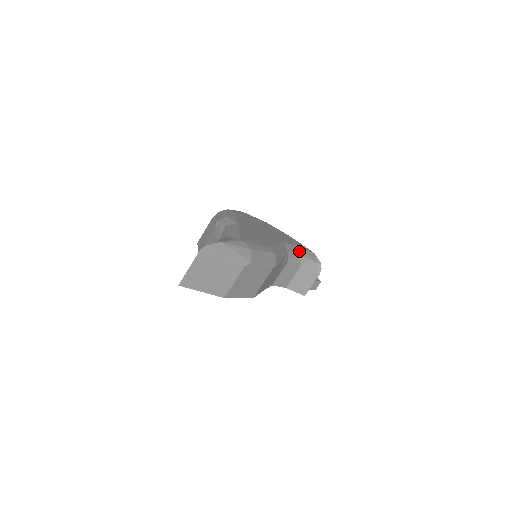
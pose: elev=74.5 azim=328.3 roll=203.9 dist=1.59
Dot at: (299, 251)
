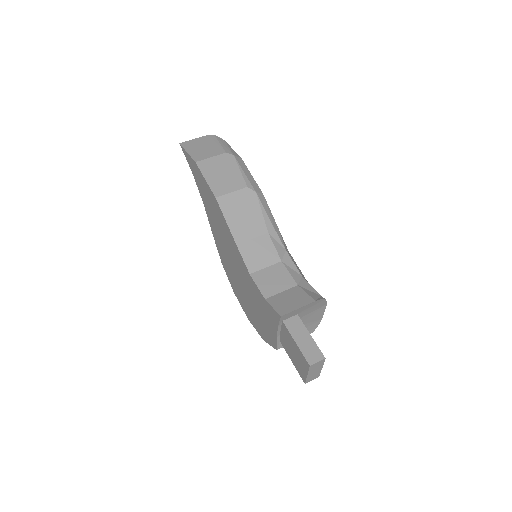
Dot at: (305, 279)
